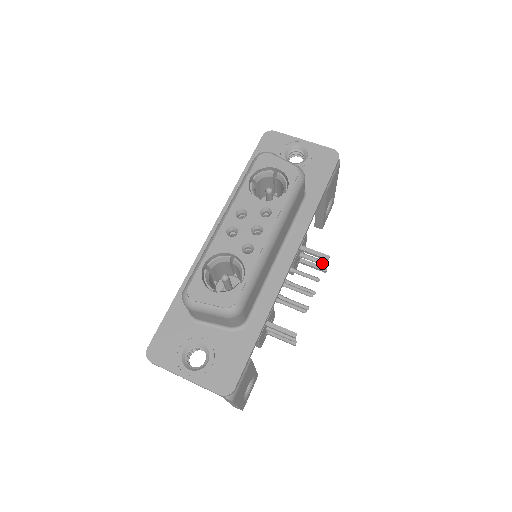
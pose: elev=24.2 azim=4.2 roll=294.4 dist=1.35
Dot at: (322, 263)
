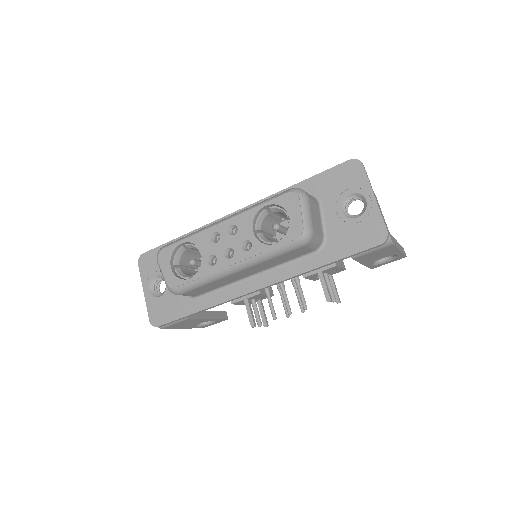
Dot at: (331, 297)
